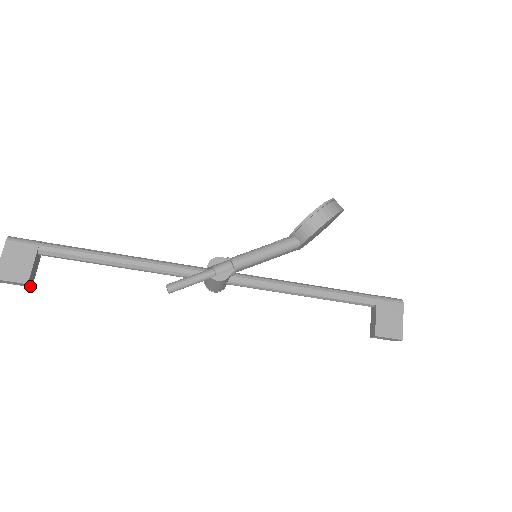
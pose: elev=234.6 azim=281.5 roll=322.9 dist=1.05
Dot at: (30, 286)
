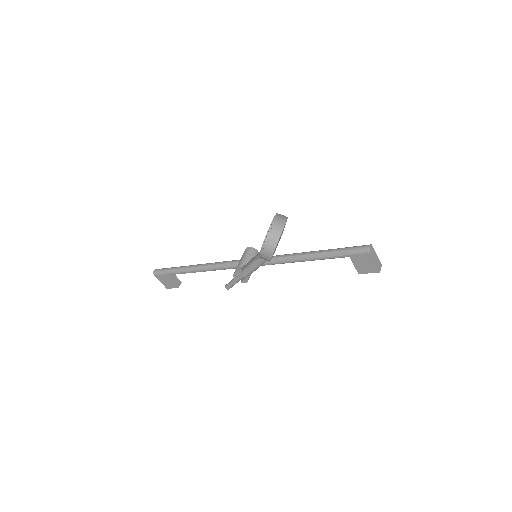
Dot at: (180, 284)
